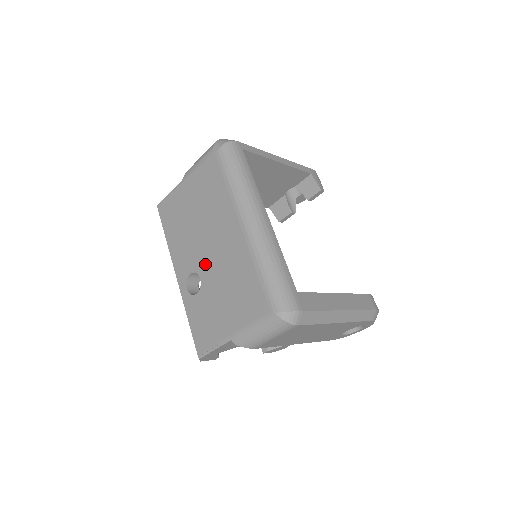
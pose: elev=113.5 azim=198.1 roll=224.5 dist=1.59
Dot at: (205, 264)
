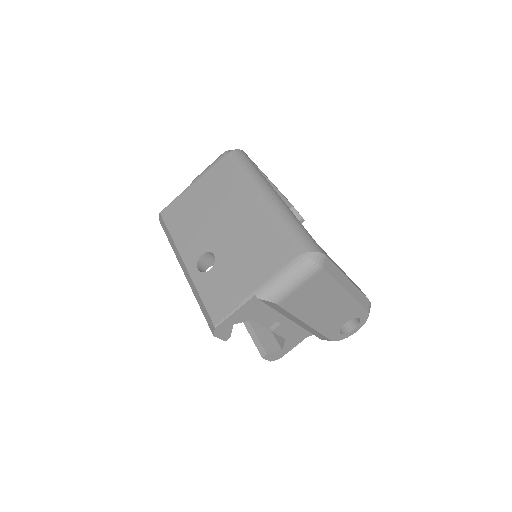
Dot at: (220, 241)
